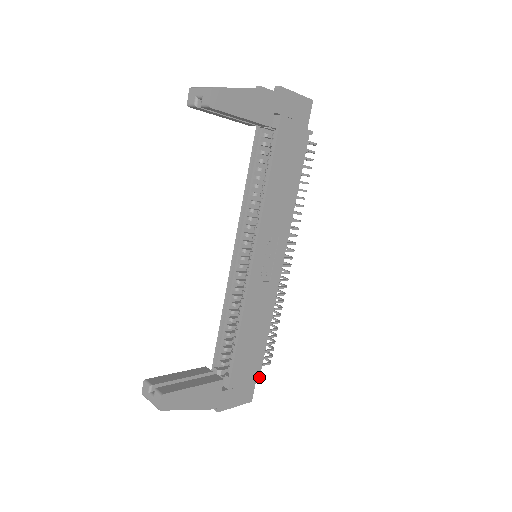
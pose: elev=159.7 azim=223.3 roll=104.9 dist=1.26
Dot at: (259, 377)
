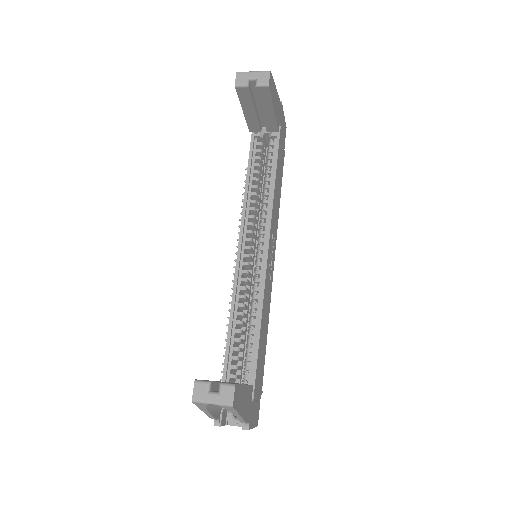
Dot at: occluded
